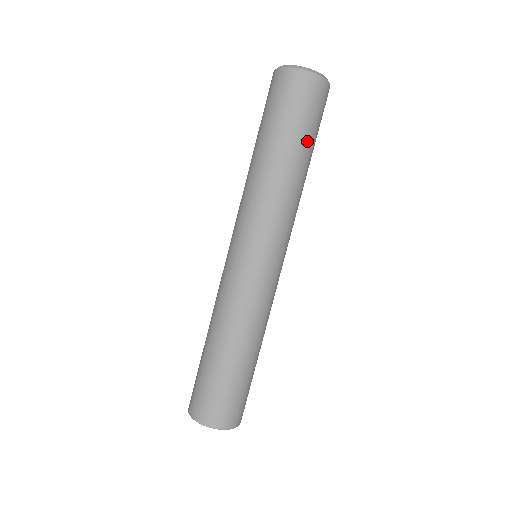
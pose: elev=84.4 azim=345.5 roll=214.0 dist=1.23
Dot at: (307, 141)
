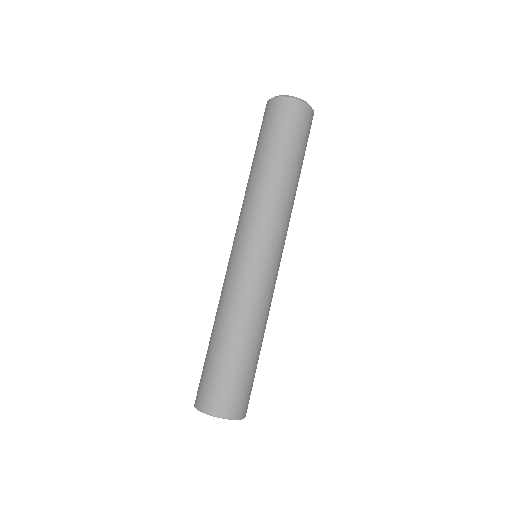
Dot at: (286, 149)
